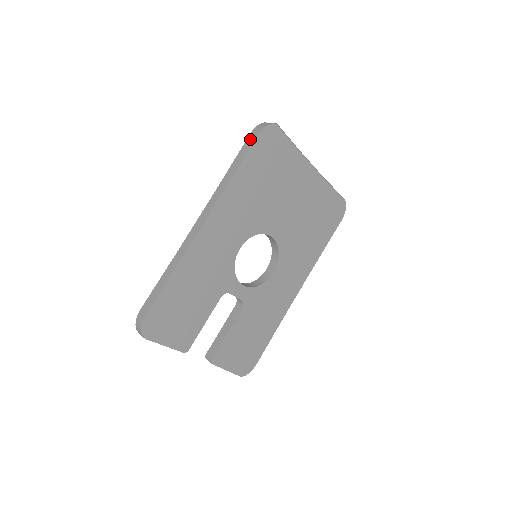
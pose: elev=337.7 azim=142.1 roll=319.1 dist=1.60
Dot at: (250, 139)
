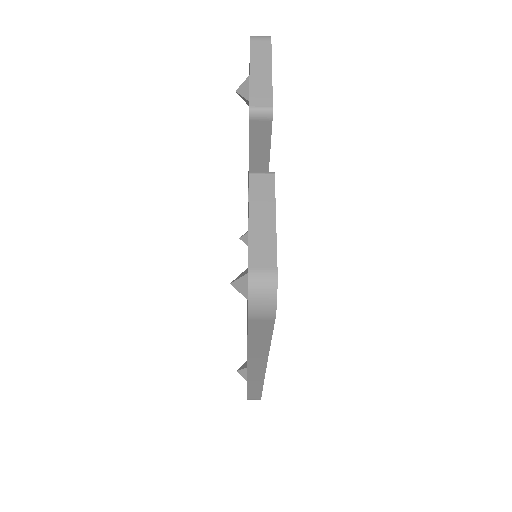
Dot at: occluded
